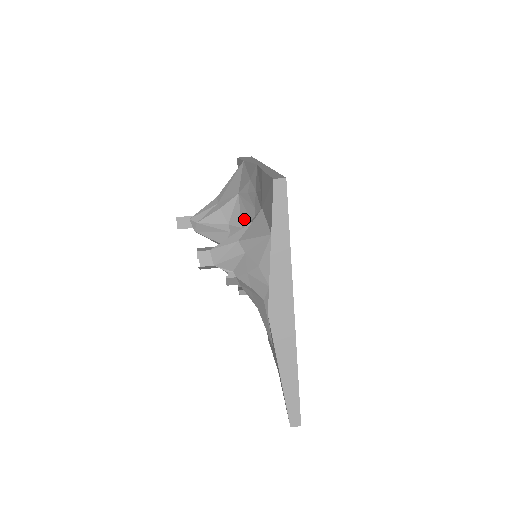
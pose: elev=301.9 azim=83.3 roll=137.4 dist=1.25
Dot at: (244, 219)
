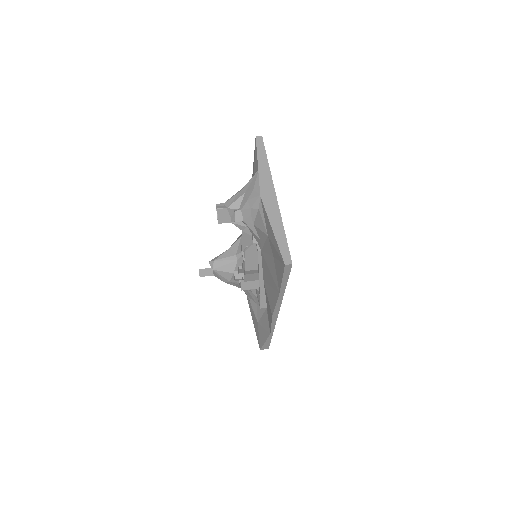
Dot at: occluded
